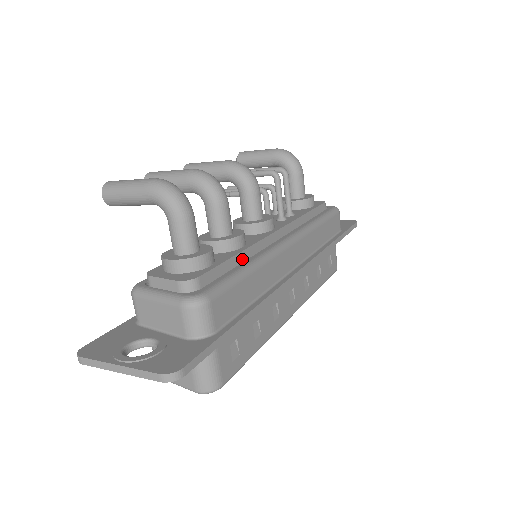
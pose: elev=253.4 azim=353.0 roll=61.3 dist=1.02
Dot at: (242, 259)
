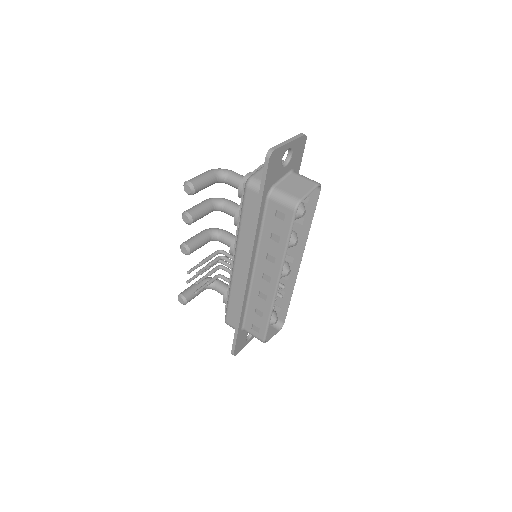
Dot at: occluded
